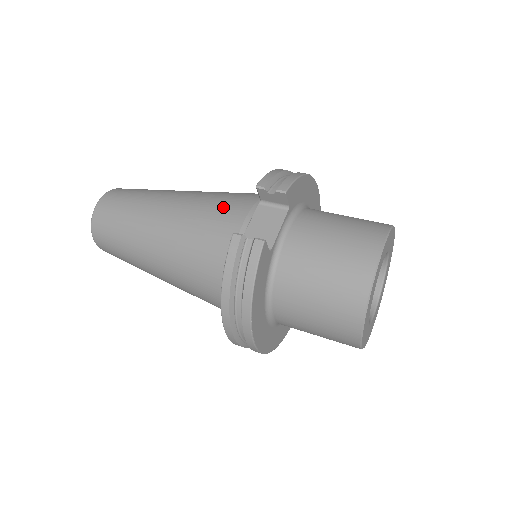
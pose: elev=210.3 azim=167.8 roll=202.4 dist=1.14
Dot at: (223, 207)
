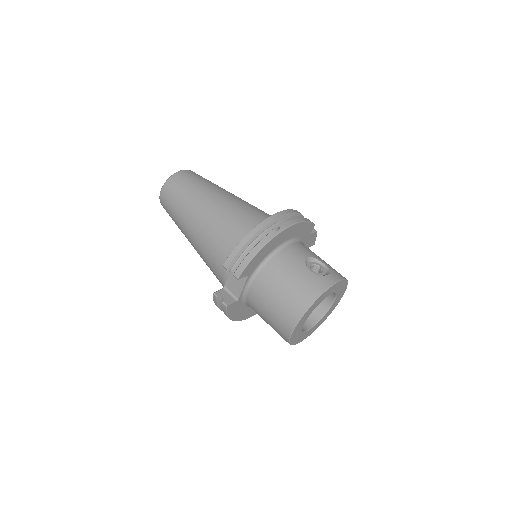
Dot at: (217, 250)
